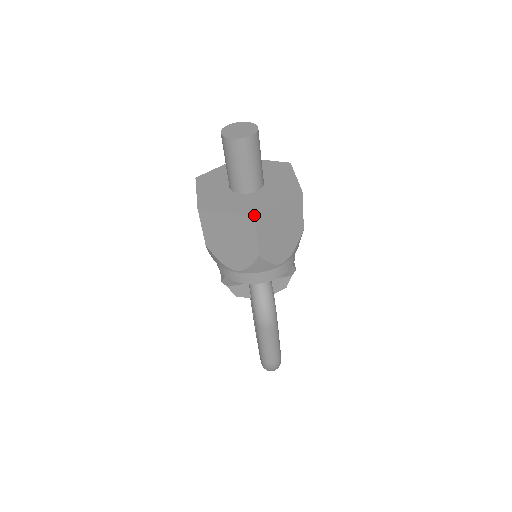
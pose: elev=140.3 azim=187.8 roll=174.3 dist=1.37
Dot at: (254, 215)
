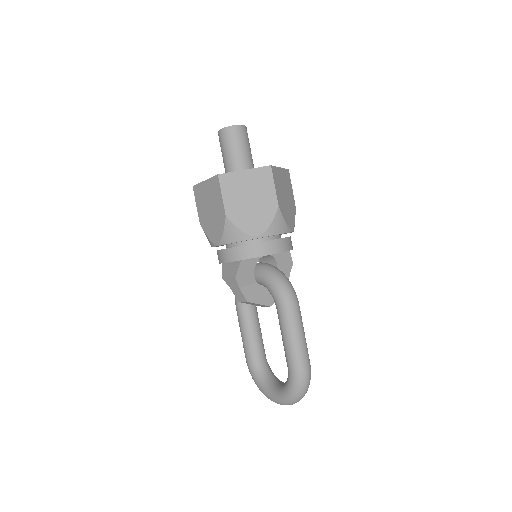
Dot at: (269, 166)
